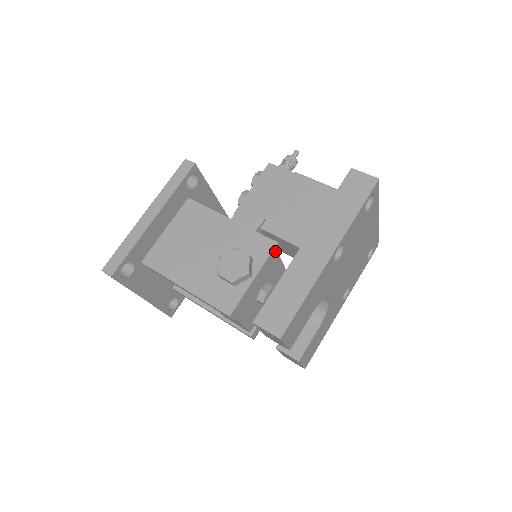
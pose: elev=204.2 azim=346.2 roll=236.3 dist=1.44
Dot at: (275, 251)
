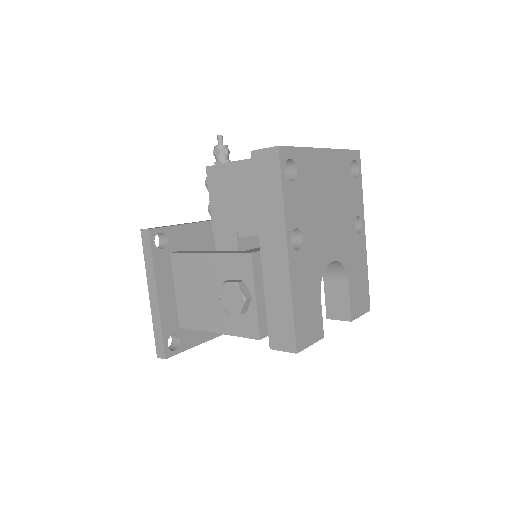
Dot at: (256, 259)
